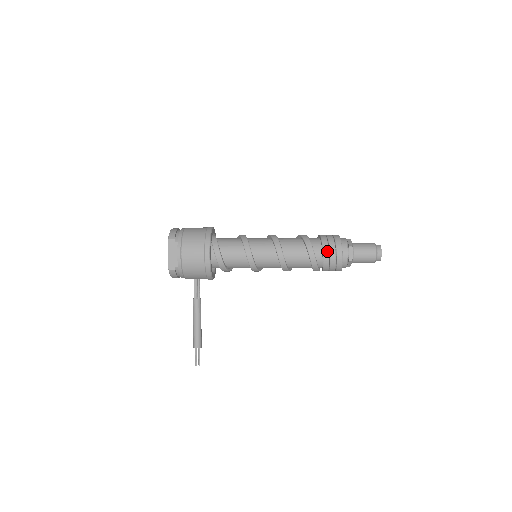
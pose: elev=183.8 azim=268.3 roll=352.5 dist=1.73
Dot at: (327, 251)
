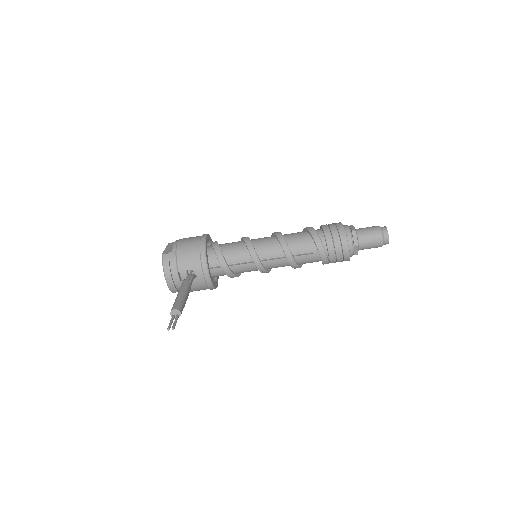
Dot at: (326, 225)
